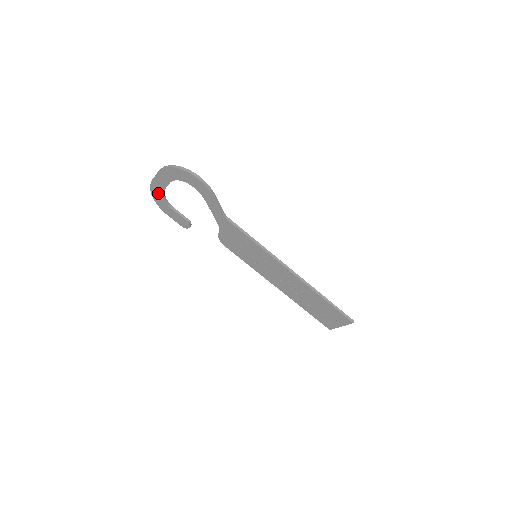
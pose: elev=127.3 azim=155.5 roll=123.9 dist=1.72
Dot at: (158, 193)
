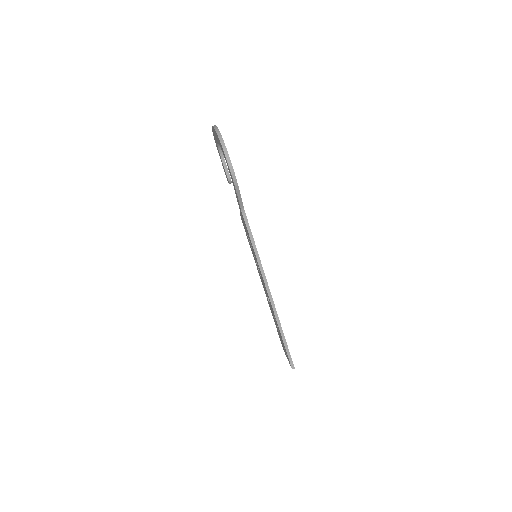
Dot at: (215, 138)
